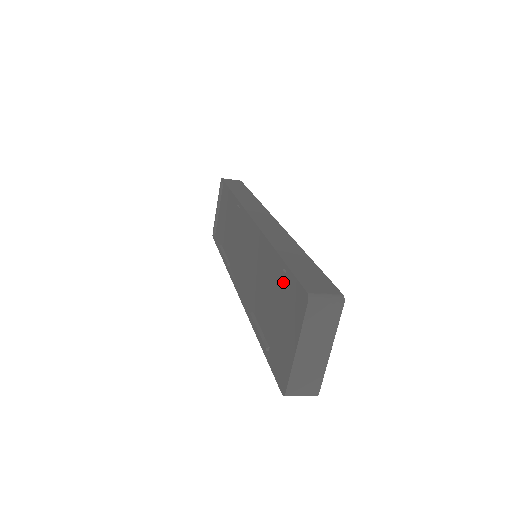
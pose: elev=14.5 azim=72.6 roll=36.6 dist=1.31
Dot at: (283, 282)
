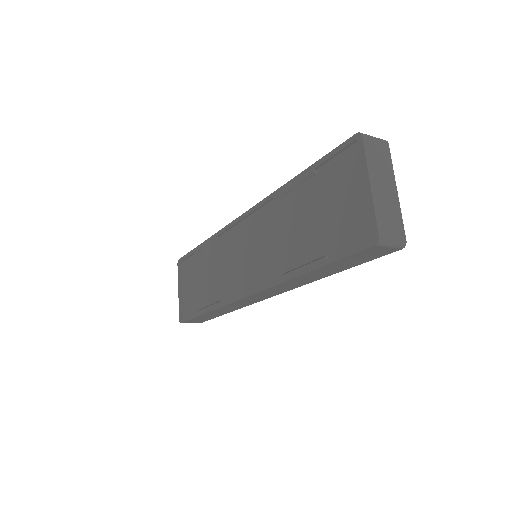
Dot at: (317, 185)
